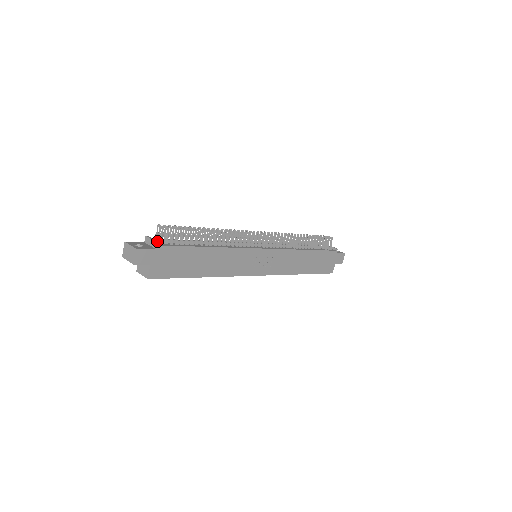
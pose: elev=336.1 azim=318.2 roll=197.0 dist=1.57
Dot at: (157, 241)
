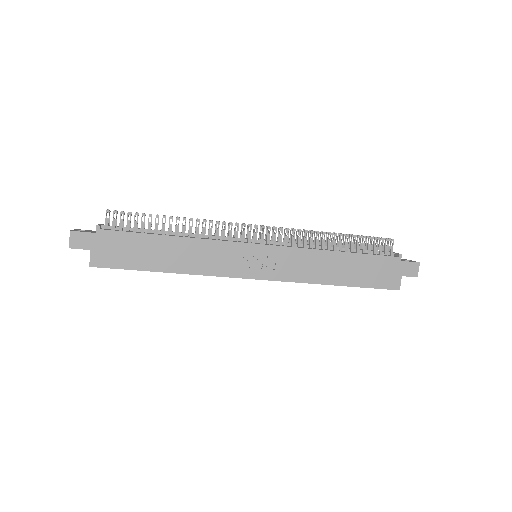
Dot at: (99, 225)
